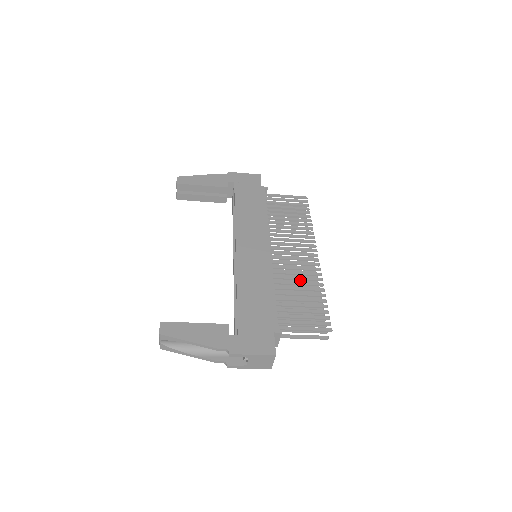
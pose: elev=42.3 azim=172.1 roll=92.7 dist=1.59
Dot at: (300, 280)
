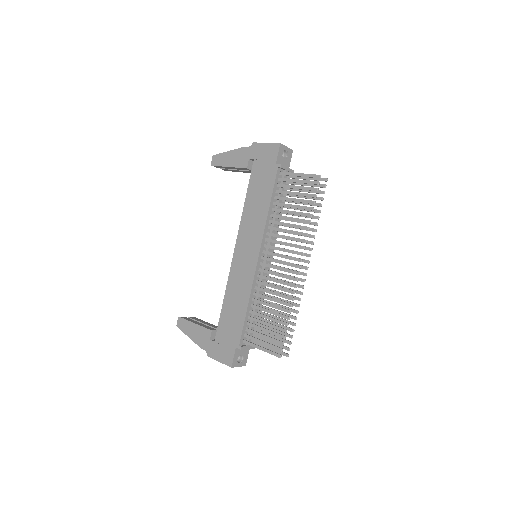
Dot at: (287, 288)
